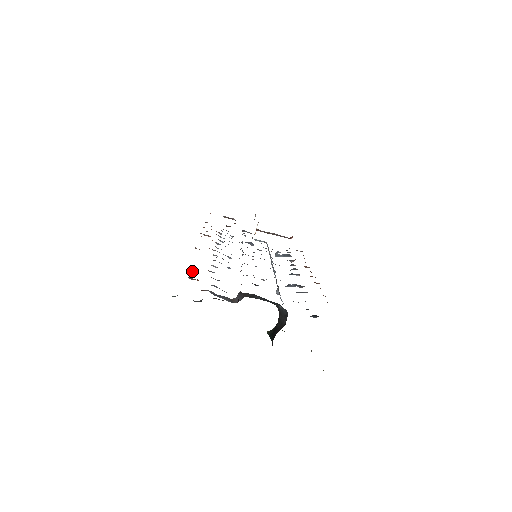
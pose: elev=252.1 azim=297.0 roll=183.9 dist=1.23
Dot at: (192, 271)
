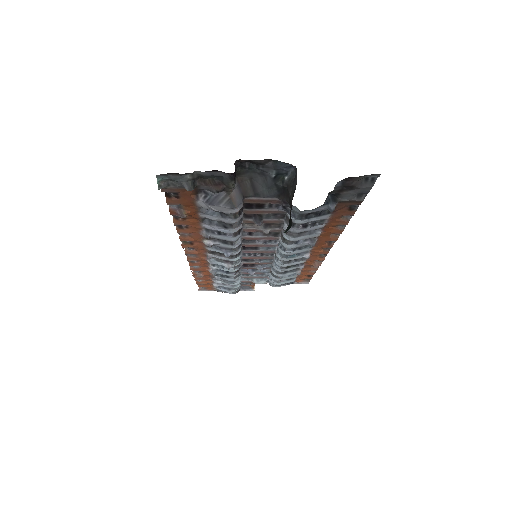
Dot at: (182, 220)
